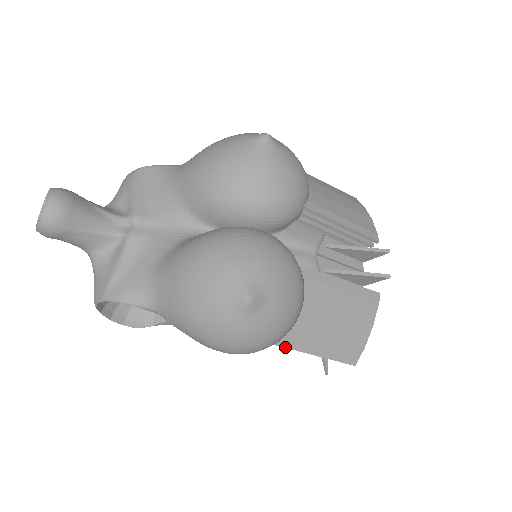
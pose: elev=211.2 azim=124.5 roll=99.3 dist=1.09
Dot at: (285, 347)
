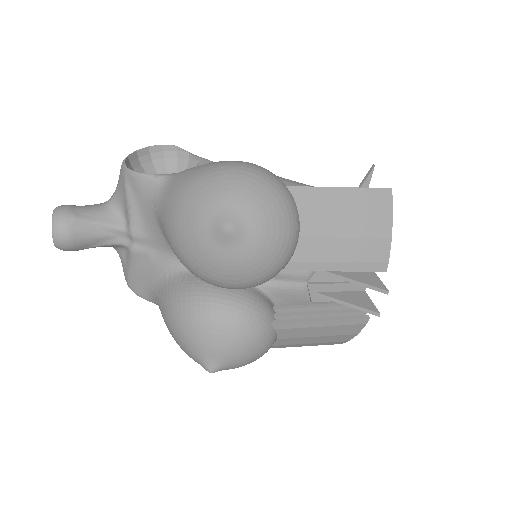
Dot at: occluded
